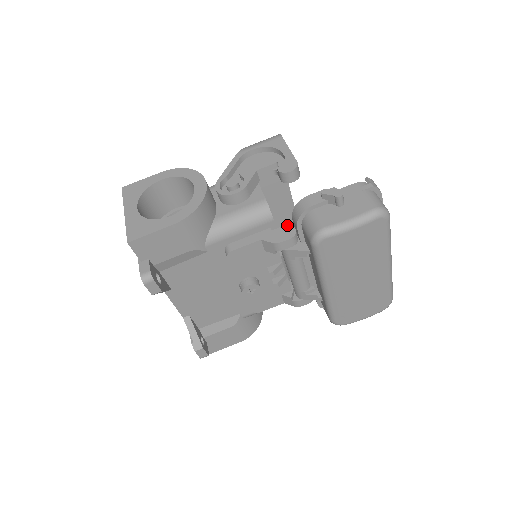
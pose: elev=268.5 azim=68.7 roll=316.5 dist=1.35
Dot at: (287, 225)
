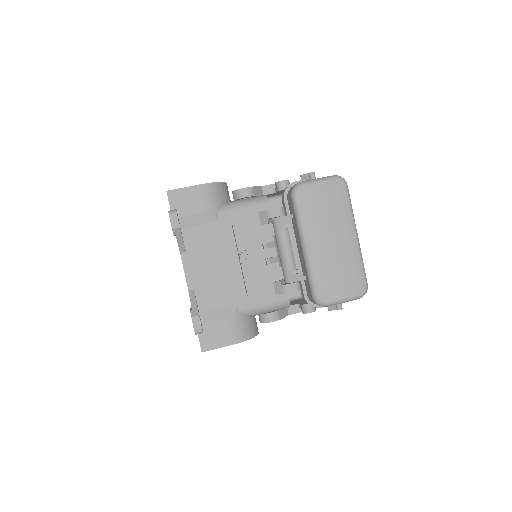
Dot at: occluded
